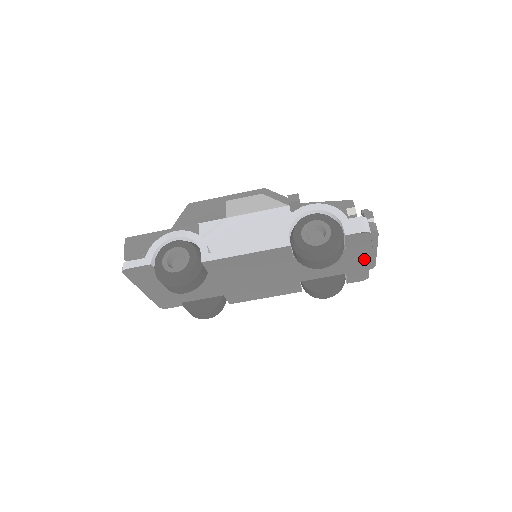
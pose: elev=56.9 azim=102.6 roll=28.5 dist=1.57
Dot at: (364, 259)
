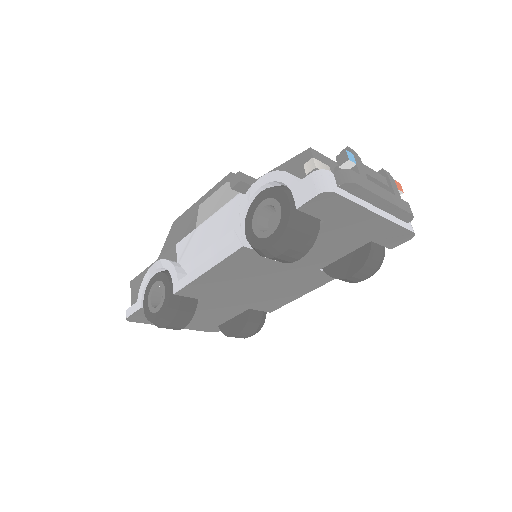
Dot at: (372, 219)
